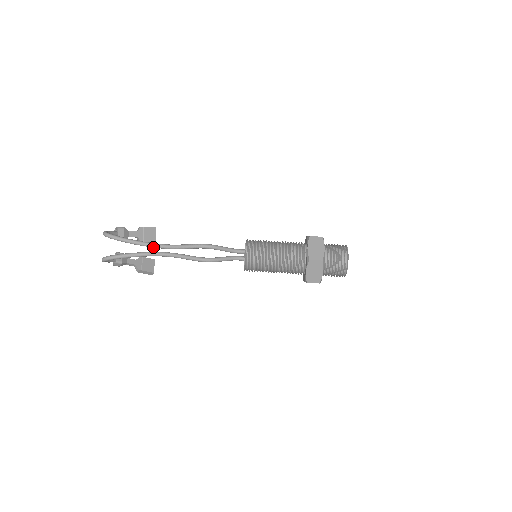
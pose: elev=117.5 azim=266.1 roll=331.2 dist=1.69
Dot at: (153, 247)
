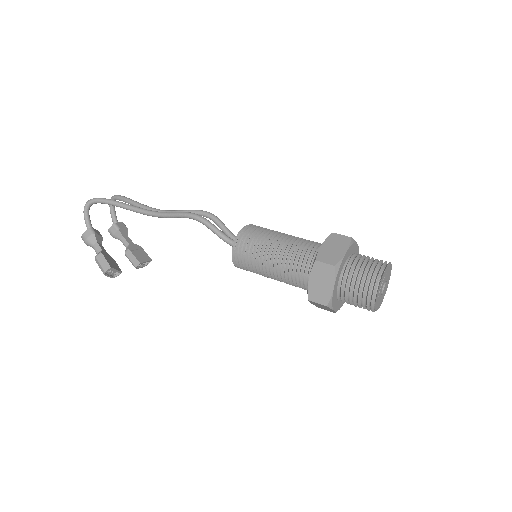
Dot at: (149, 209)
